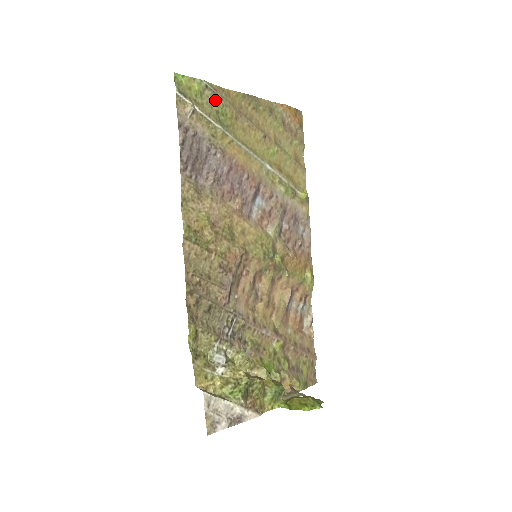
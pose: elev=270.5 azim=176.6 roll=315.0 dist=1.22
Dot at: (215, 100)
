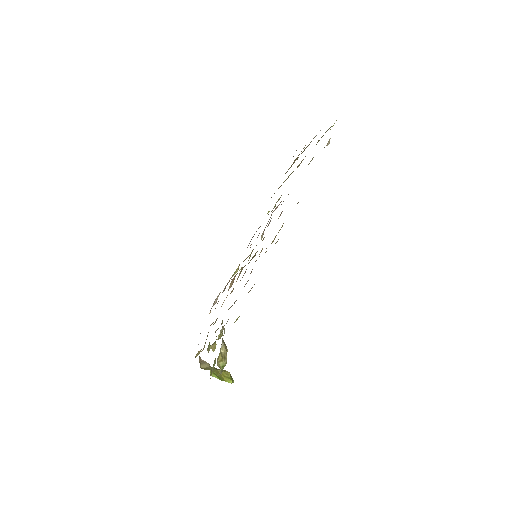
Dot at: (322, 136)
